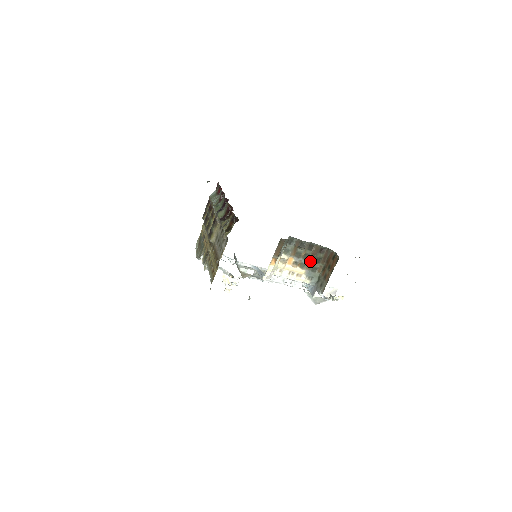
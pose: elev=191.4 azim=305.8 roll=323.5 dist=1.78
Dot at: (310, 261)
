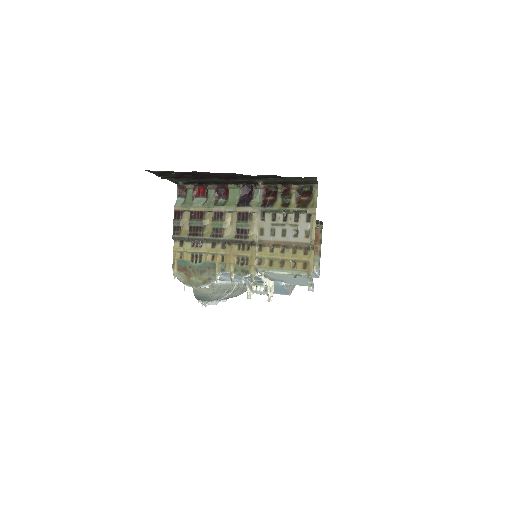
Dot at: occluded
